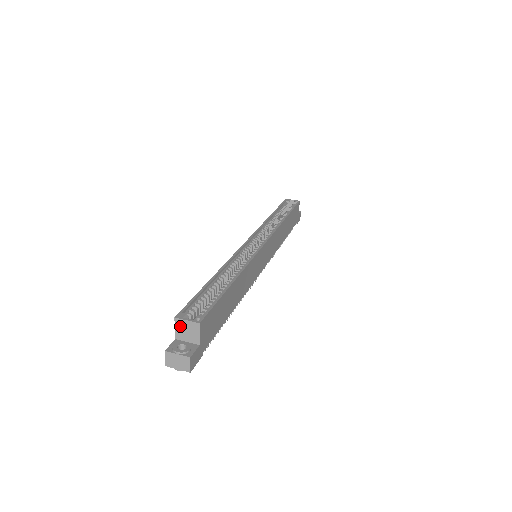
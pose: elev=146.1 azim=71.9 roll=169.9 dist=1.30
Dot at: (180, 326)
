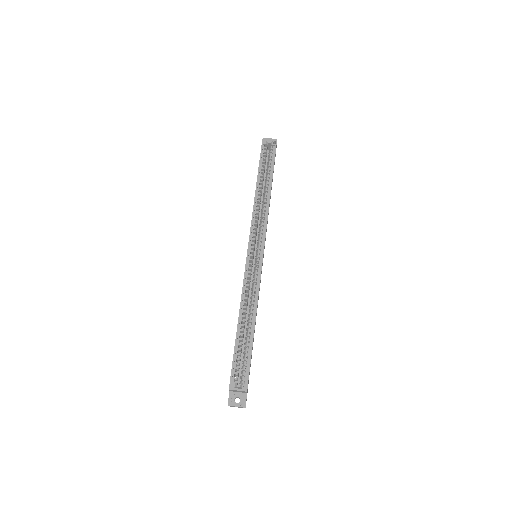
Dot at: (233, 390)
